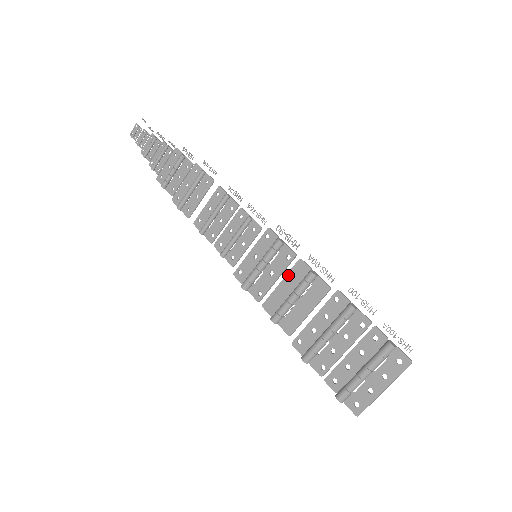
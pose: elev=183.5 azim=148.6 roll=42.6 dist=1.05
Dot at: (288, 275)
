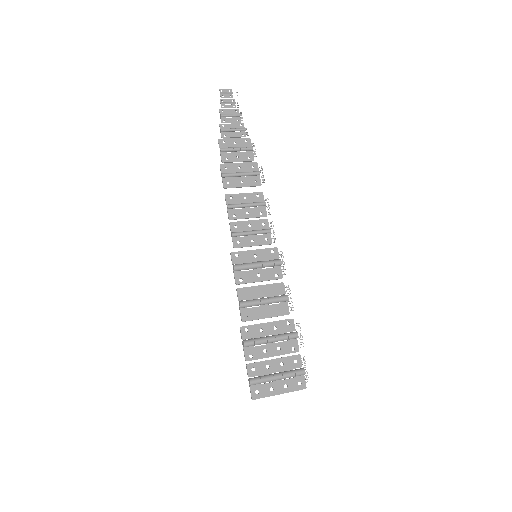
Dot at: (269, 285)
